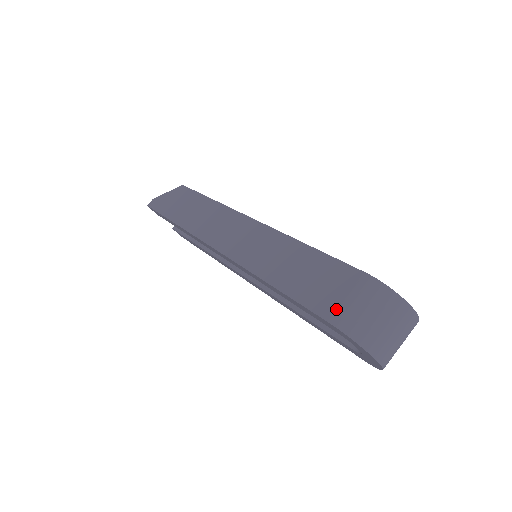
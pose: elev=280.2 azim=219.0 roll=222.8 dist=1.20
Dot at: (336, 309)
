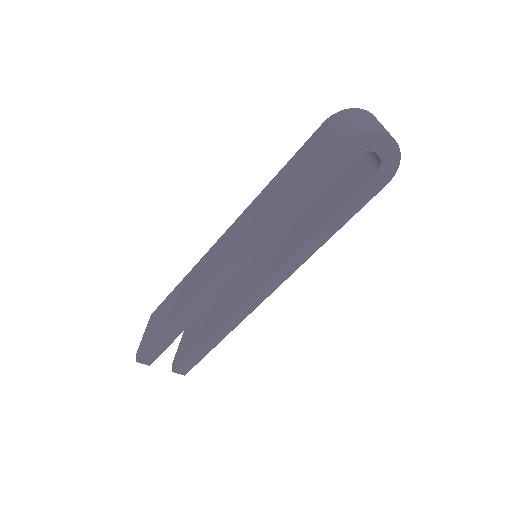
Dot at: (334, 141)
